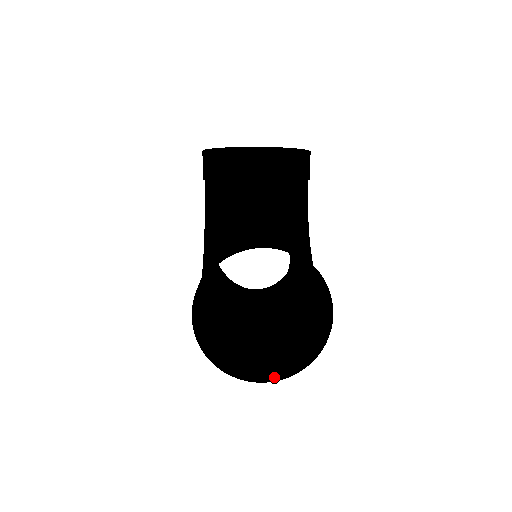
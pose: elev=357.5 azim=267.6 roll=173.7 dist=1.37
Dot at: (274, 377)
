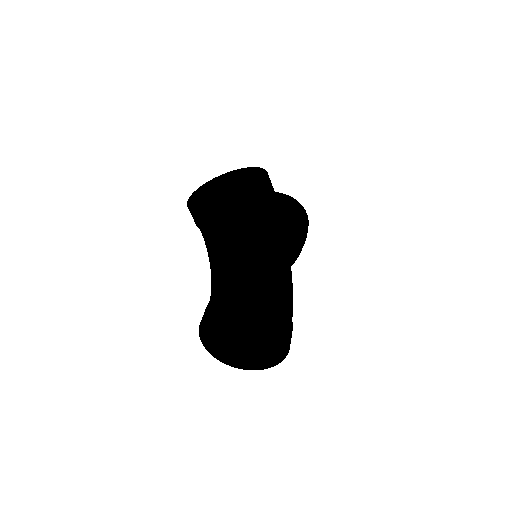
Dot at: (266, 366)
